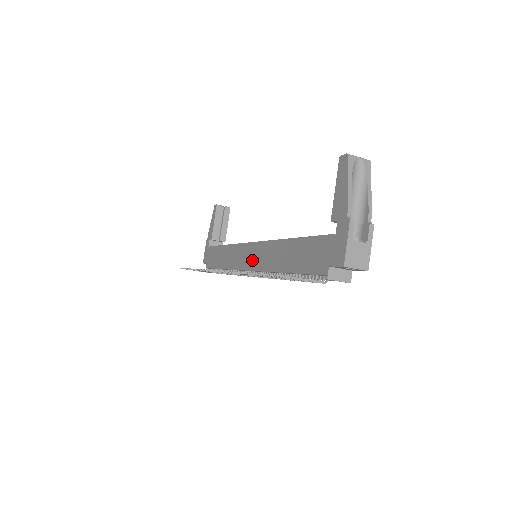
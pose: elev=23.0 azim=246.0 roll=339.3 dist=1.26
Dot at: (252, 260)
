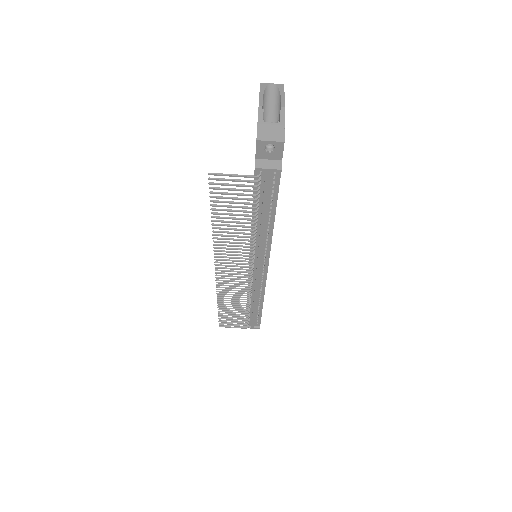
Dot at: occluded
